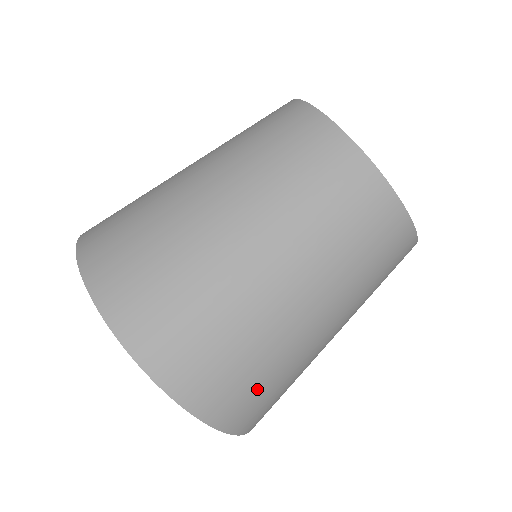
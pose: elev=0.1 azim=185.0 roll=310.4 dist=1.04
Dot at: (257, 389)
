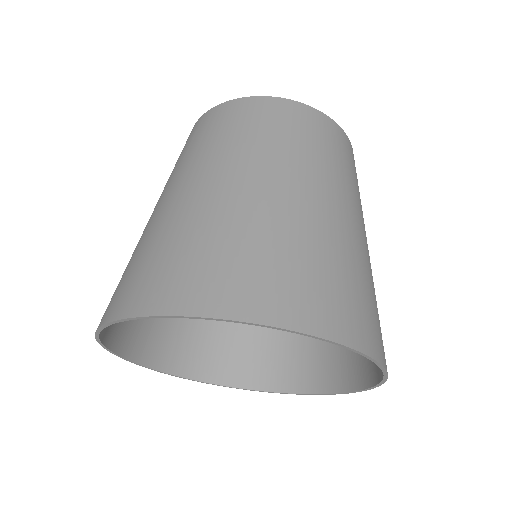
Dot at: occluded
